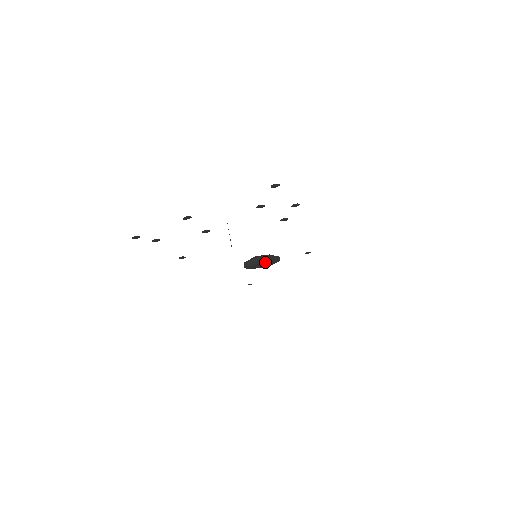
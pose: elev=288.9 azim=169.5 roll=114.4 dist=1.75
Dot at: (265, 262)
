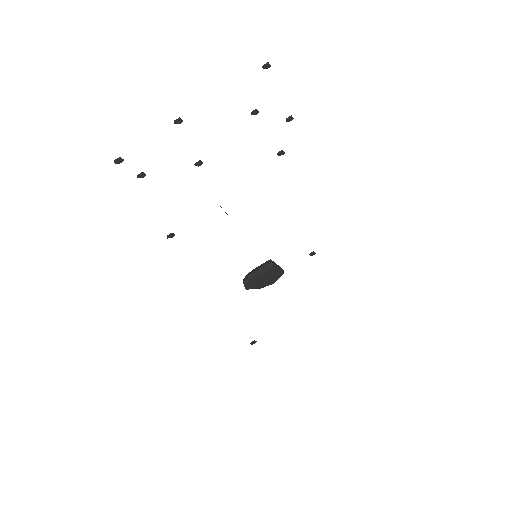
Dot at: (267, 271)
